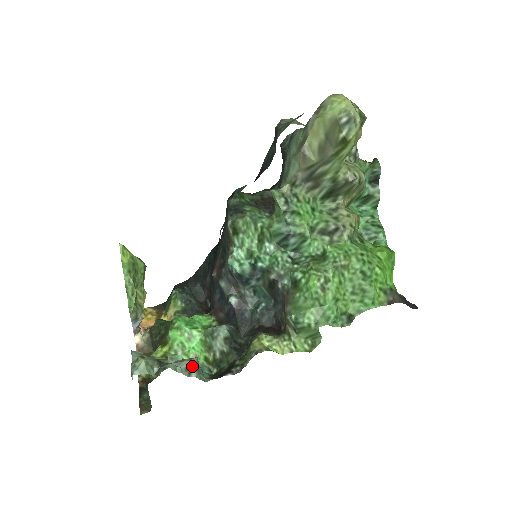
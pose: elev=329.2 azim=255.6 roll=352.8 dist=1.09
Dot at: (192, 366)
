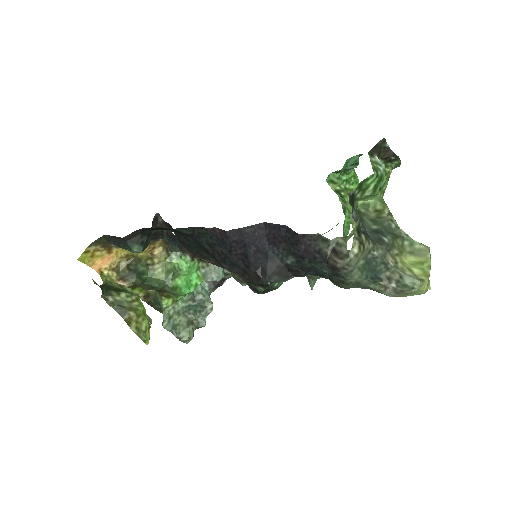
Dot at: (212, 309)
